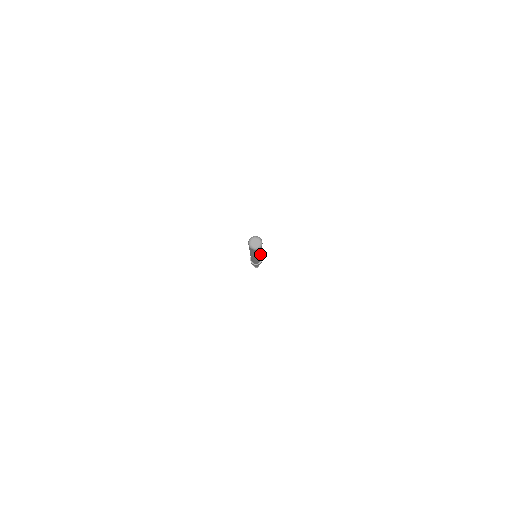
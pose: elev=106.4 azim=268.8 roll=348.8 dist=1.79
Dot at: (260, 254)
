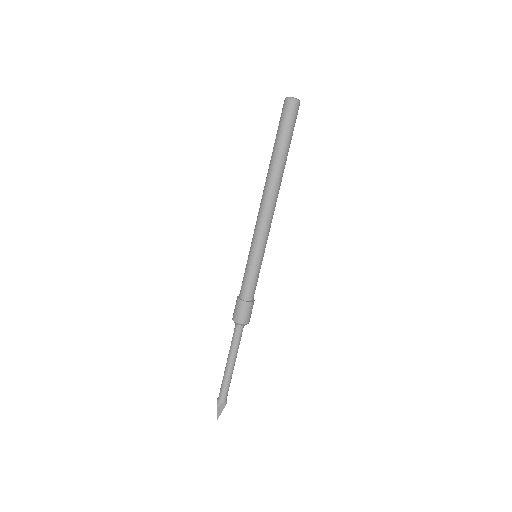
Dot at: (275, 186)
